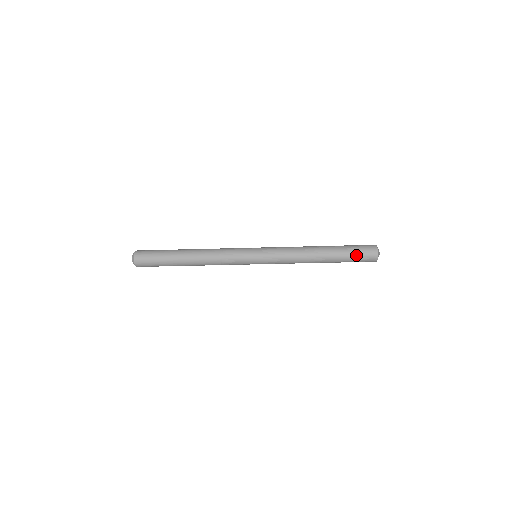
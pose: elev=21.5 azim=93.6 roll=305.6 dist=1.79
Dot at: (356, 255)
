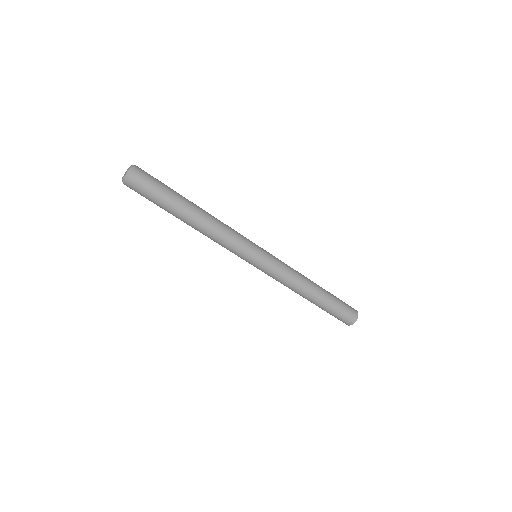
Dot at: (338, 314)
